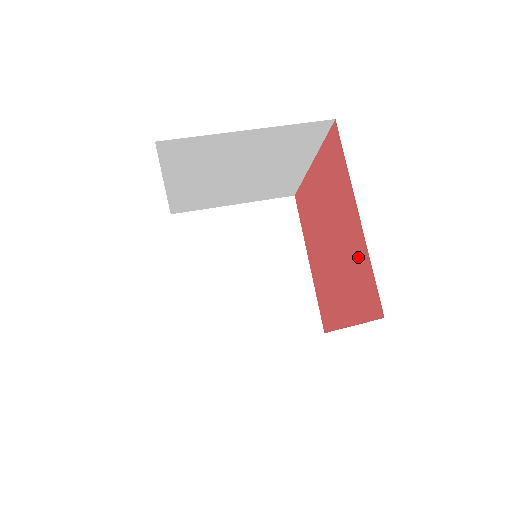
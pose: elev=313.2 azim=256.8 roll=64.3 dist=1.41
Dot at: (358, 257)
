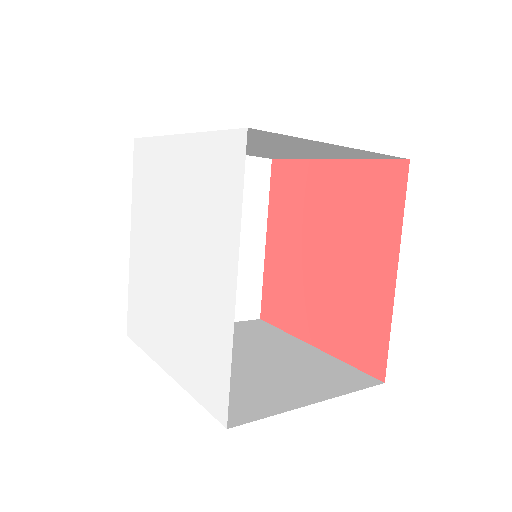
Dot at: (352, 186)
